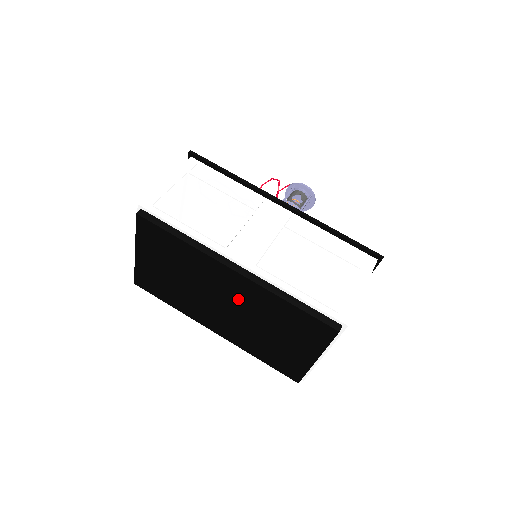
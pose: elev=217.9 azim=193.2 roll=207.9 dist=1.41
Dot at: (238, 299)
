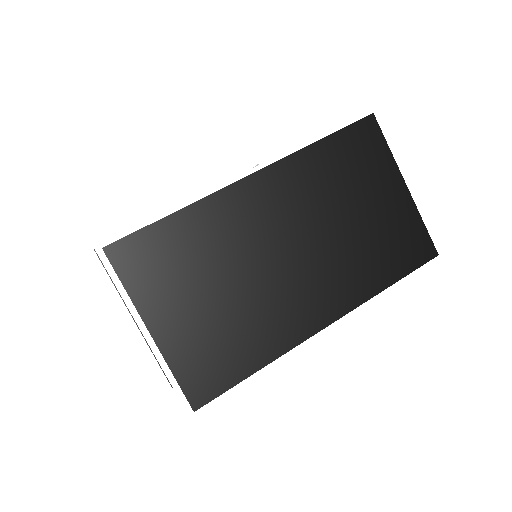
Dot at: (290, 215)
